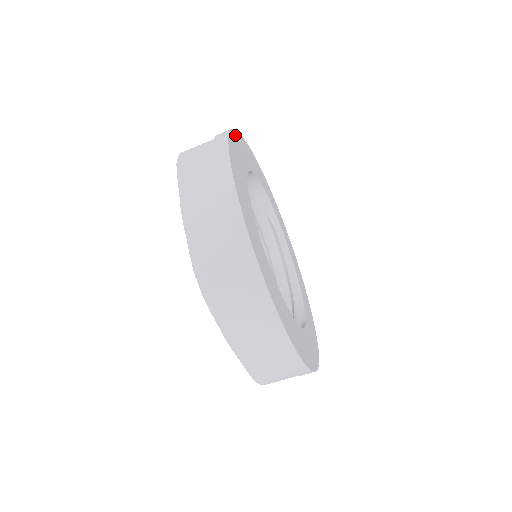
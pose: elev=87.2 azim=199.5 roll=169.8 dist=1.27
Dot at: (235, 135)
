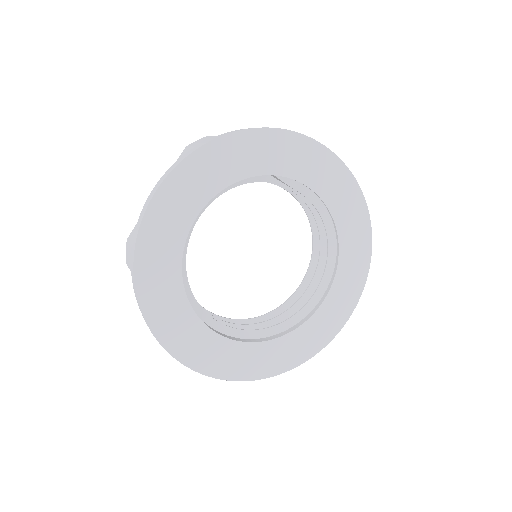
Dot at: (151, 217)
